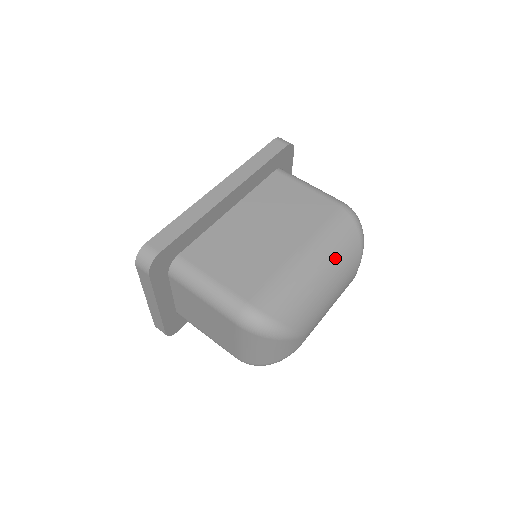
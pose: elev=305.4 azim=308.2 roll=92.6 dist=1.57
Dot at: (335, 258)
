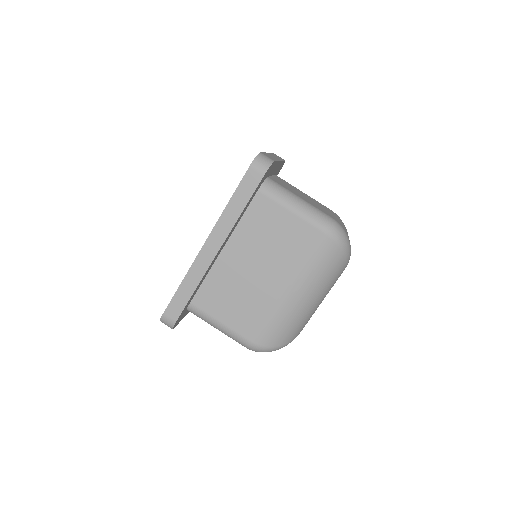
Dot at: (320, 285)
